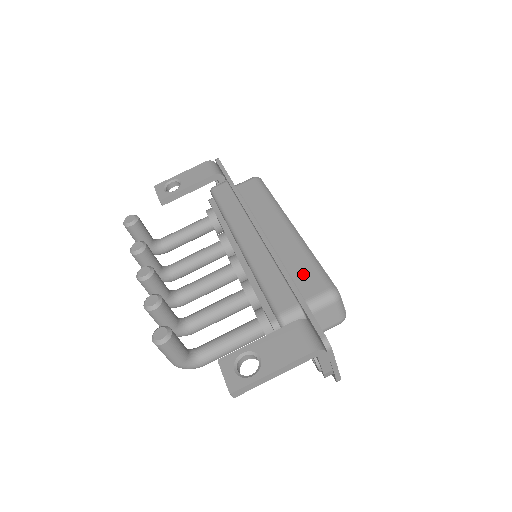
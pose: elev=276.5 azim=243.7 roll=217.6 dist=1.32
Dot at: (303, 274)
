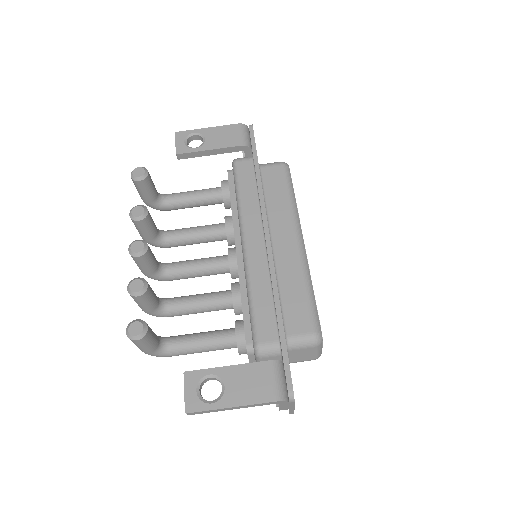
Dot at: (295, 305)
